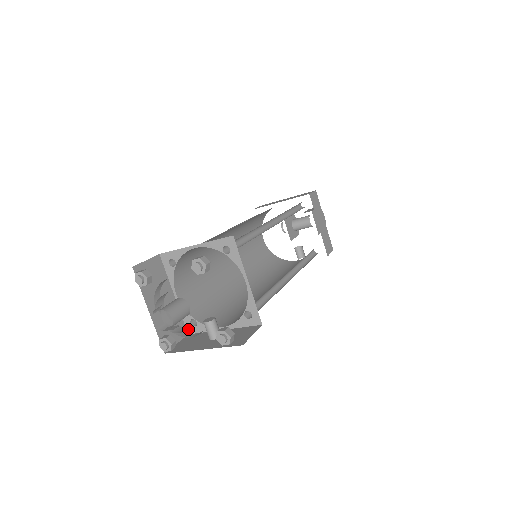
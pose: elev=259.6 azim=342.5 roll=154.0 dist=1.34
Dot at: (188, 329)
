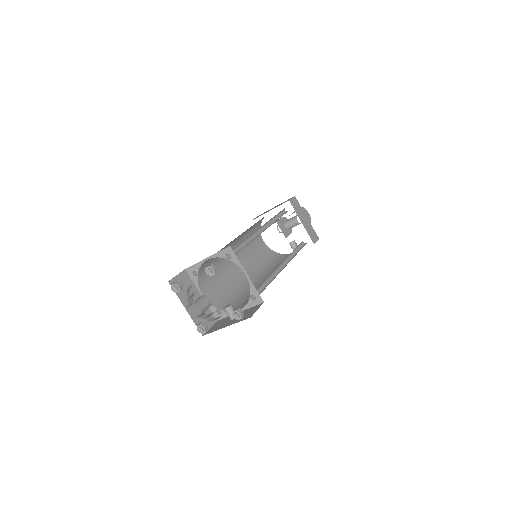
Dot at: (216, 317)
